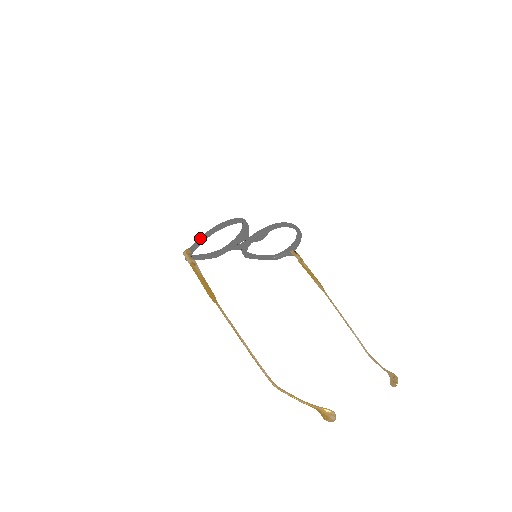
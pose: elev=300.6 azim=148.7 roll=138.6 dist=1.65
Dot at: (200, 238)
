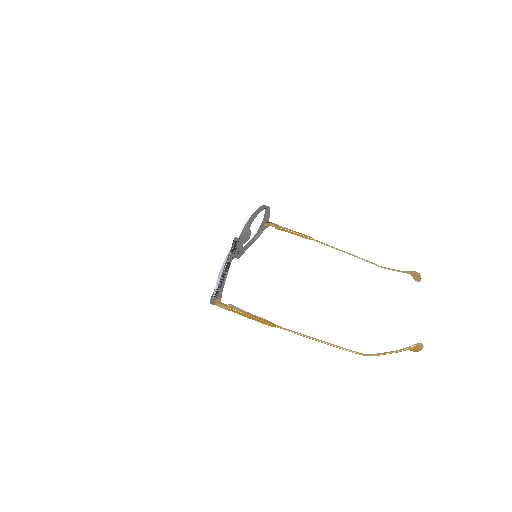
Dot at: (219, 282)
